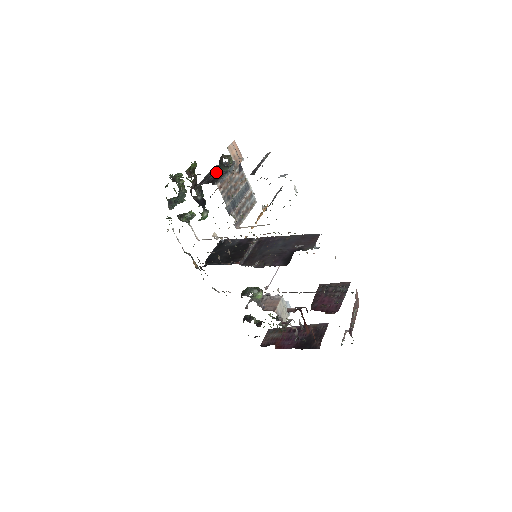
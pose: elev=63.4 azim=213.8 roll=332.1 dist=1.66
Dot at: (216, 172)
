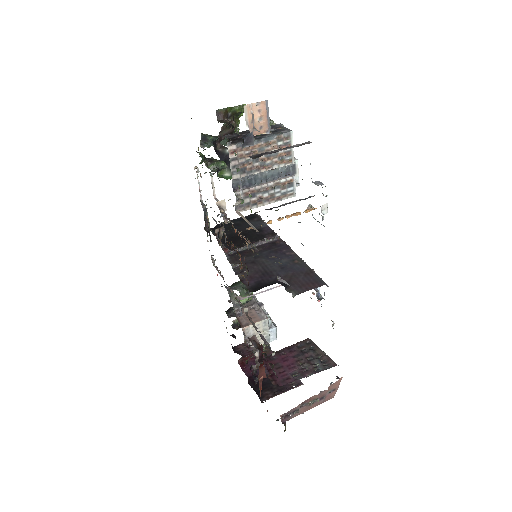
Dot at: occluded
